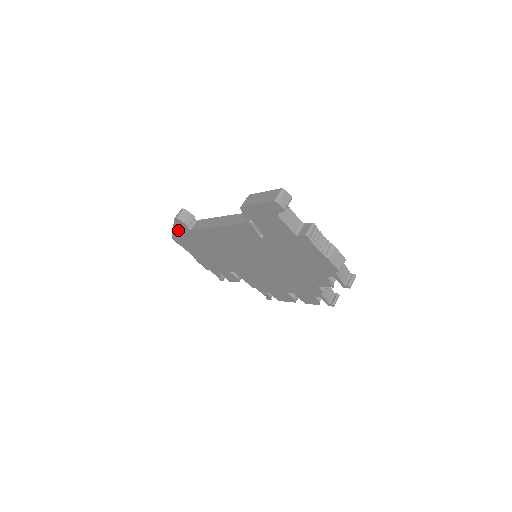
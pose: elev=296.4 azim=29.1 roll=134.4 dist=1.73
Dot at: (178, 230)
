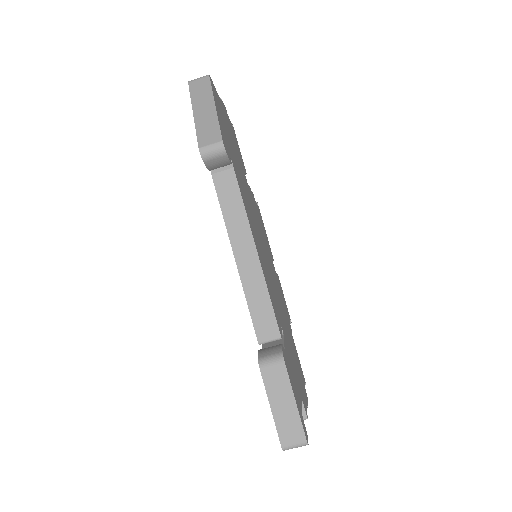
Dot at: occluded
